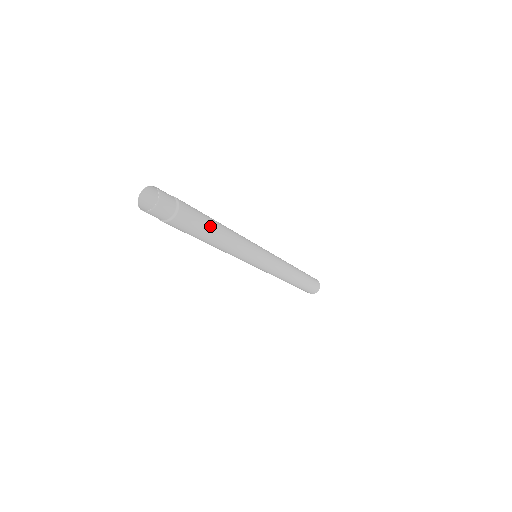
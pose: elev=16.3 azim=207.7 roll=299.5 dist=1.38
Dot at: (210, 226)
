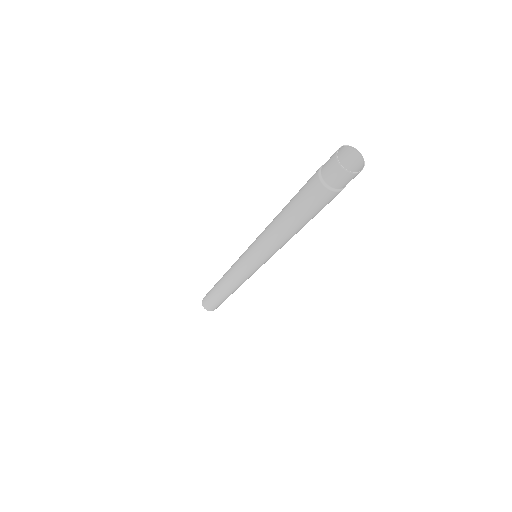
Dot at: occluded
